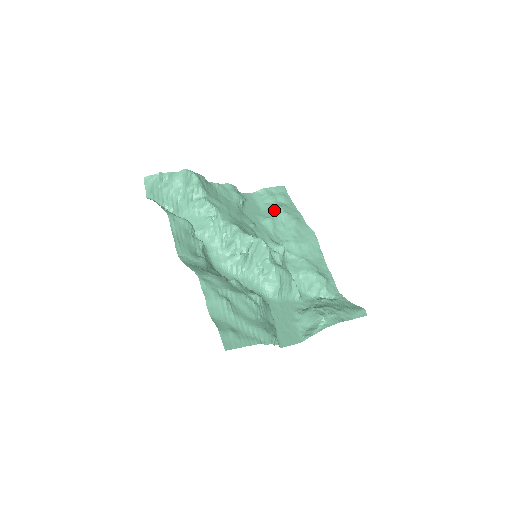
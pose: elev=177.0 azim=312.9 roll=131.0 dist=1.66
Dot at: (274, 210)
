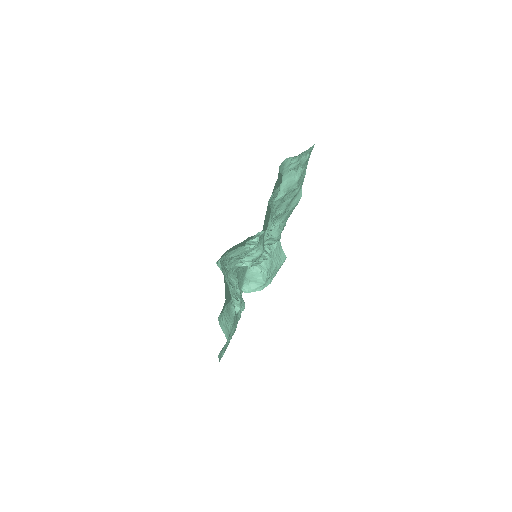
Dot at: (291, 184)
